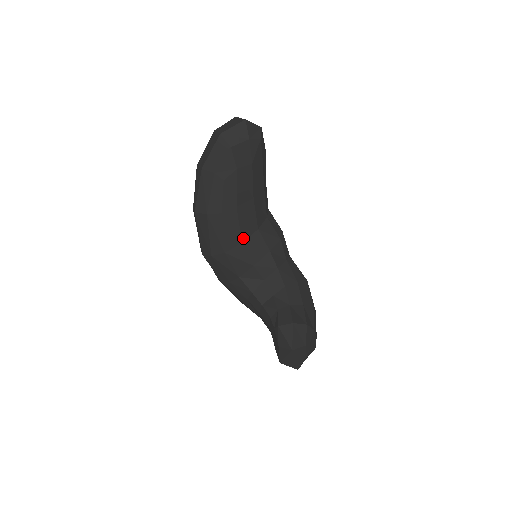
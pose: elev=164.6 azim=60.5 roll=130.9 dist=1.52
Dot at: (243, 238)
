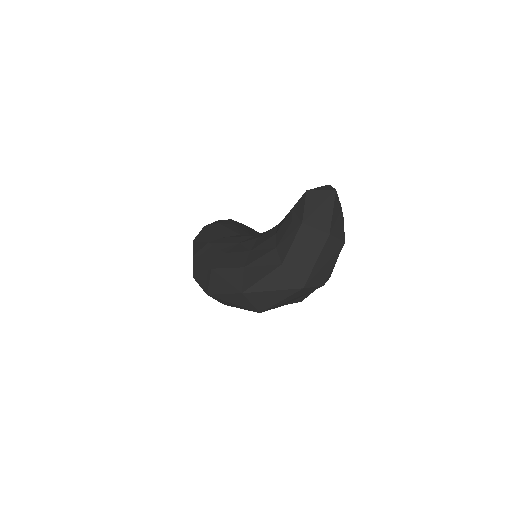
Dot at: occluded
